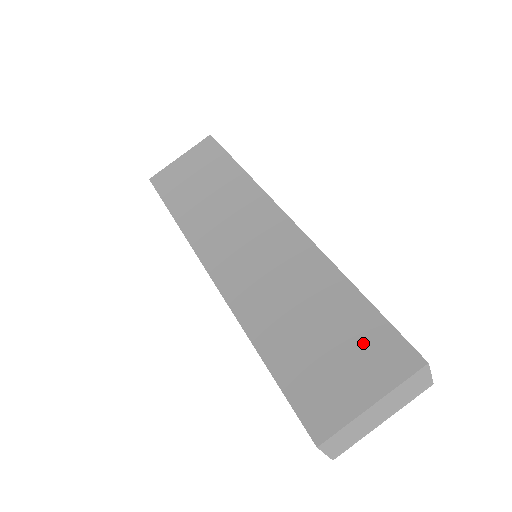
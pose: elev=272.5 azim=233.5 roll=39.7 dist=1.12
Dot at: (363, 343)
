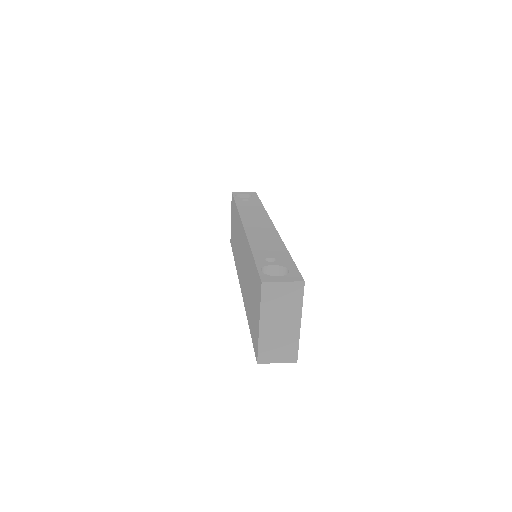
Dot at: (255, 288)
